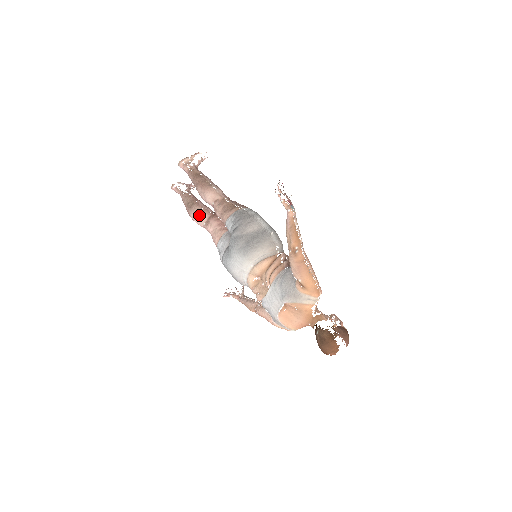
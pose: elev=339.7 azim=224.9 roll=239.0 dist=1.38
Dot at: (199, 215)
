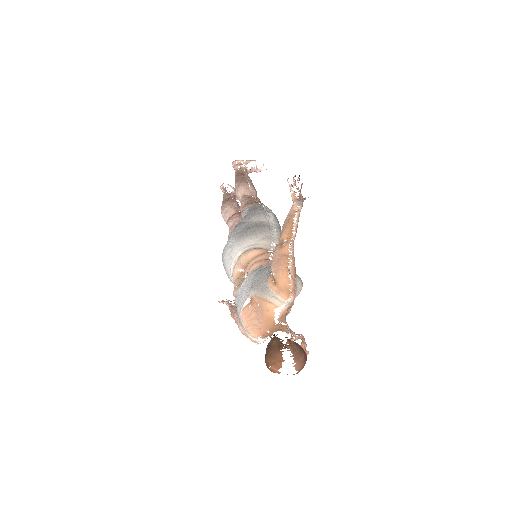
Dot at: (227, 209)
